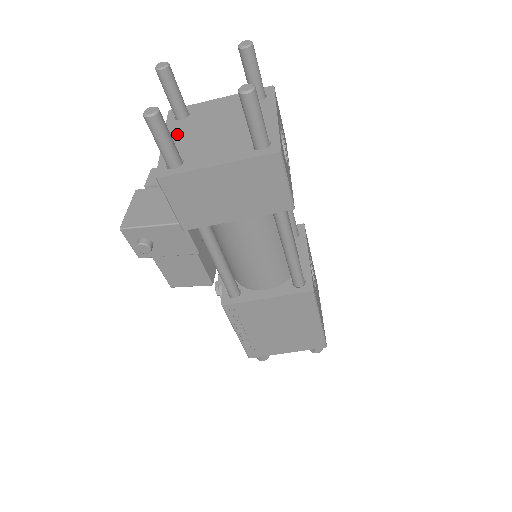
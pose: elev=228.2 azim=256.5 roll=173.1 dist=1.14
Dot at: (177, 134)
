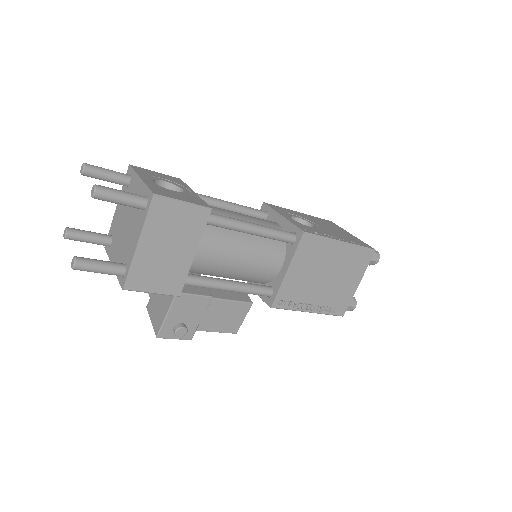
Dot at: (115, 254)
